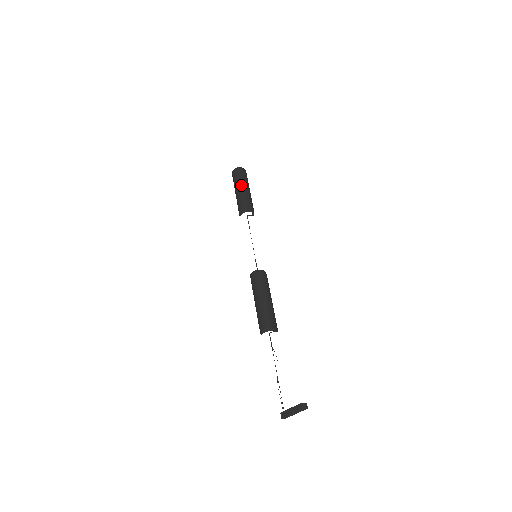
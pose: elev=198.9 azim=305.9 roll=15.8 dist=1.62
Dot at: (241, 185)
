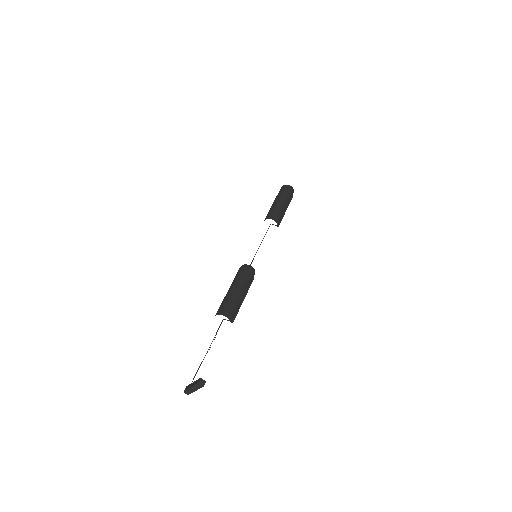
Dot at: (280, 198)
